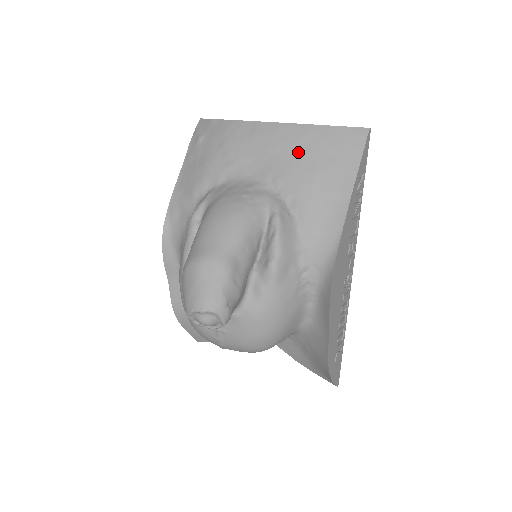
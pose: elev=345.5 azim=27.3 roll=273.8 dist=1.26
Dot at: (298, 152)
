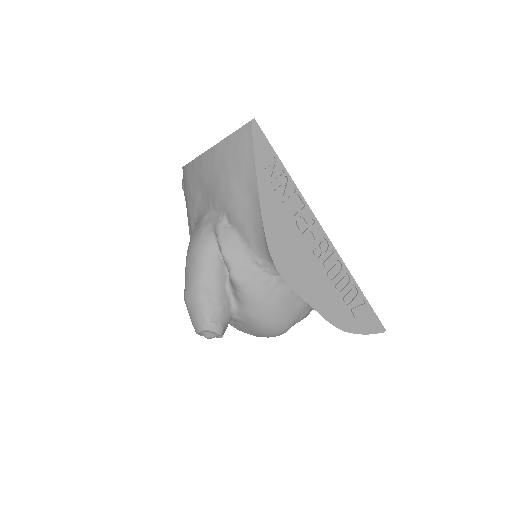
Dot at: (216, 174)
